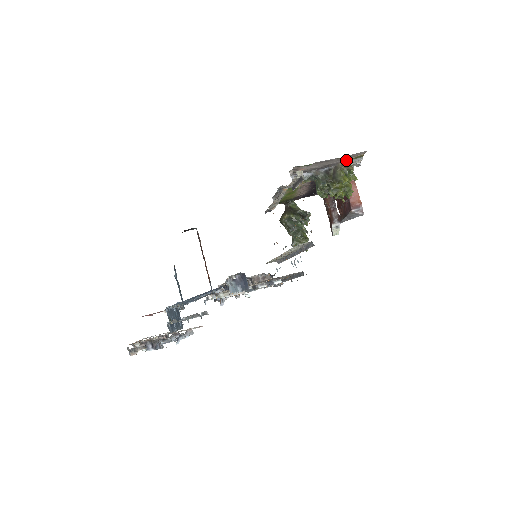
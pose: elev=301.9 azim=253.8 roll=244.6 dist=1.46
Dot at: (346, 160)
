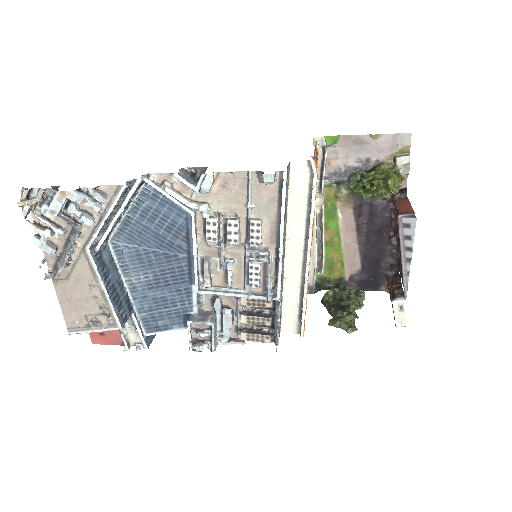
Dot at: (388, 156)
